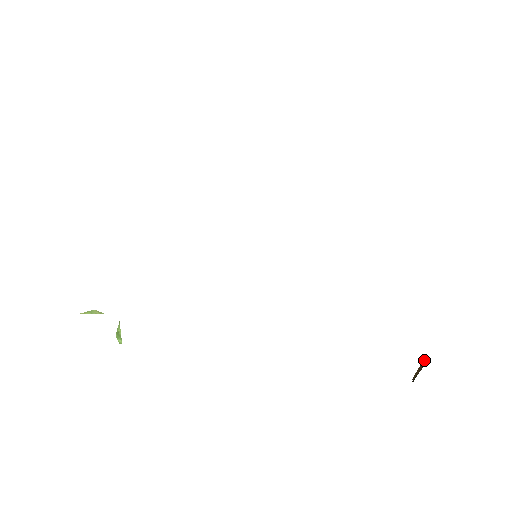
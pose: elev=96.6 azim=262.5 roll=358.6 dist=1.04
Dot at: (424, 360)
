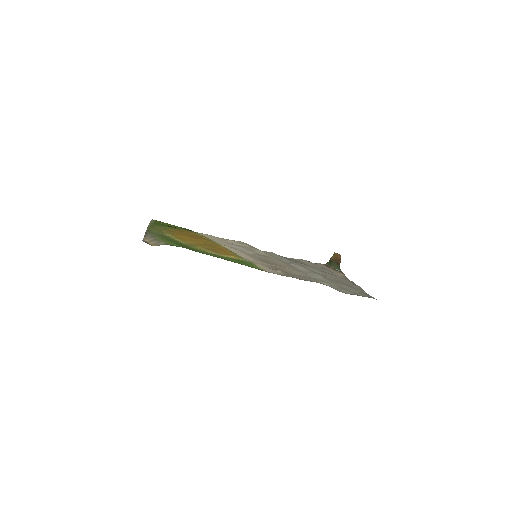
Dot at: occluded
